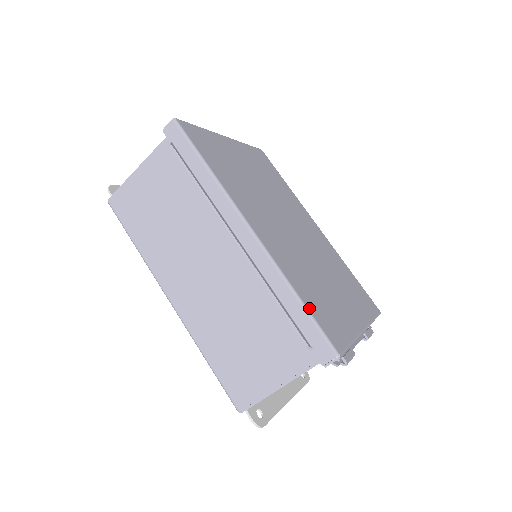
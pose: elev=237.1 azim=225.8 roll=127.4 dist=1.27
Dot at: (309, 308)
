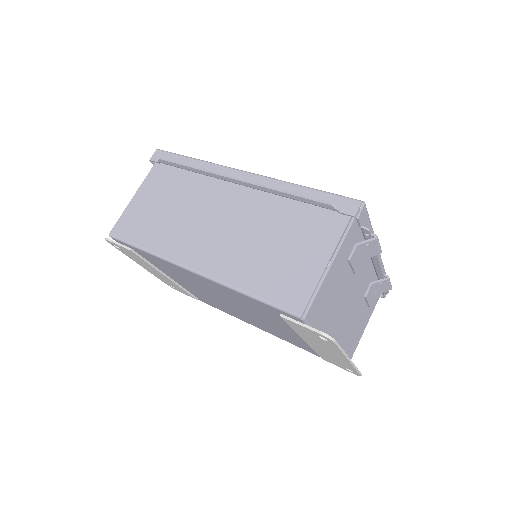
Dot at: (319, 192)
